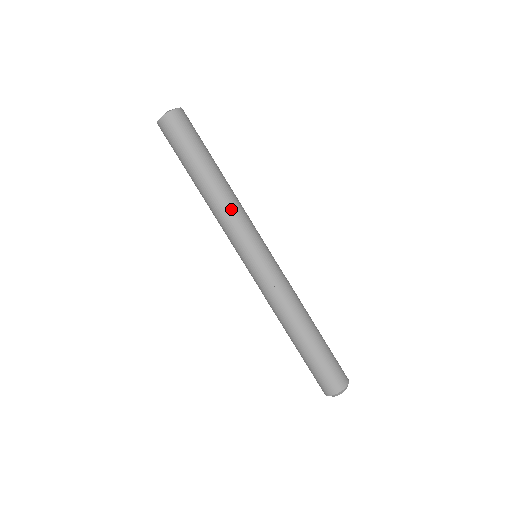
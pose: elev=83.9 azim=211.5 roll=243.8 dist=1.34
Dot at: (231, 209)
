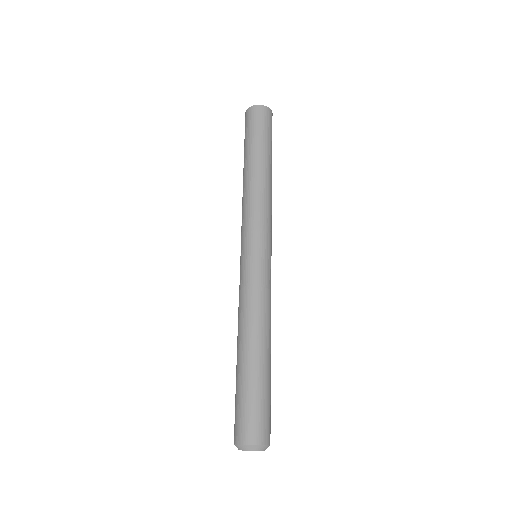
Dot at: (267, 200)
